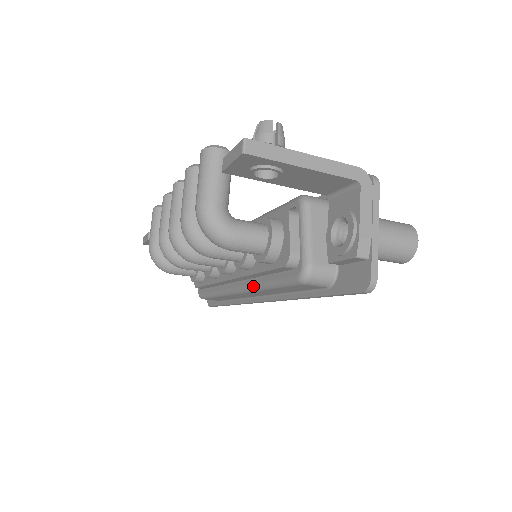
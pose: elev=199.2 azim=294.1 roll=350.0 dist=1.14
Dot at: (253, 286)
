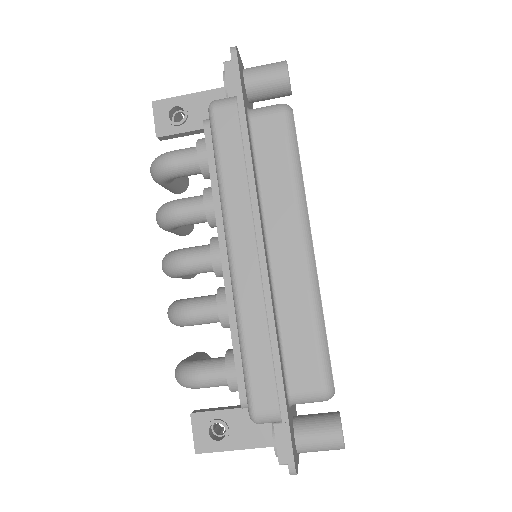
Dot at: (221, 206)
